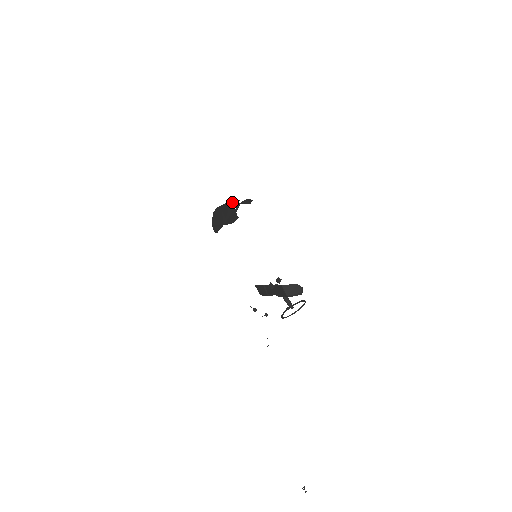
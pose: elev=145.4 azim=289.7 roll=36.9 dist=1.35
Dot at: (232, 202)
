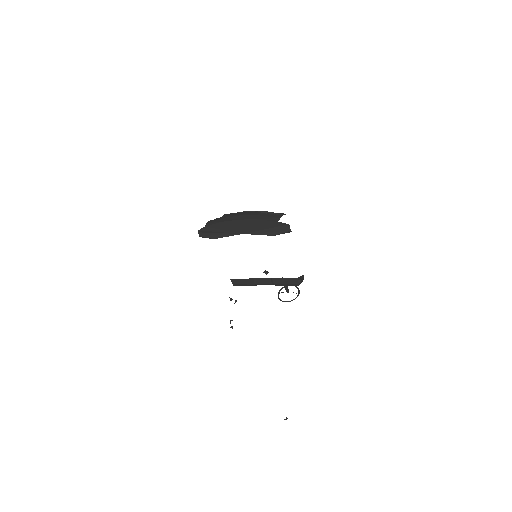
Dot at: (275, 218)
